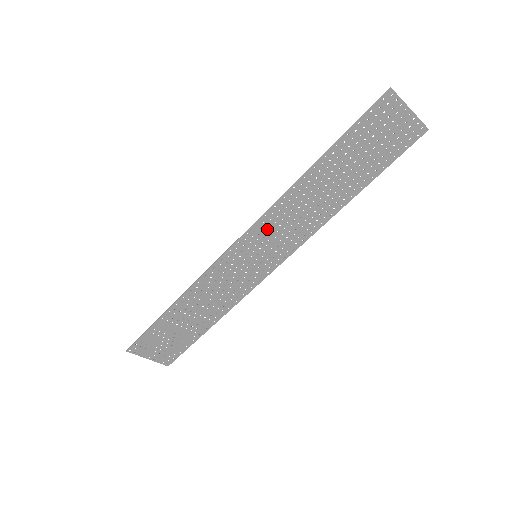
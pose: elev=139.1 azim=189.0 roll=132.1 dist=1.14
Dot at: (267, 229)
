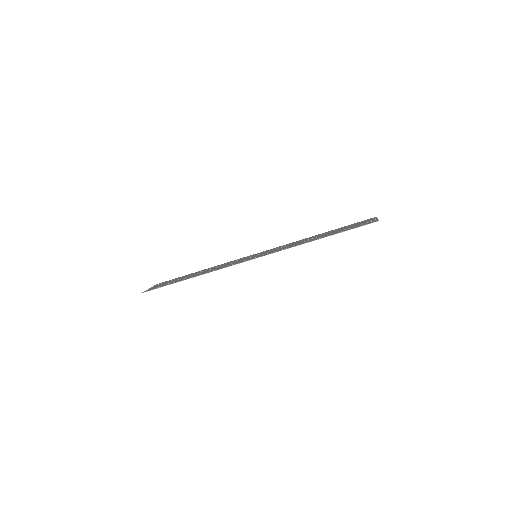
Dot at: occluded
